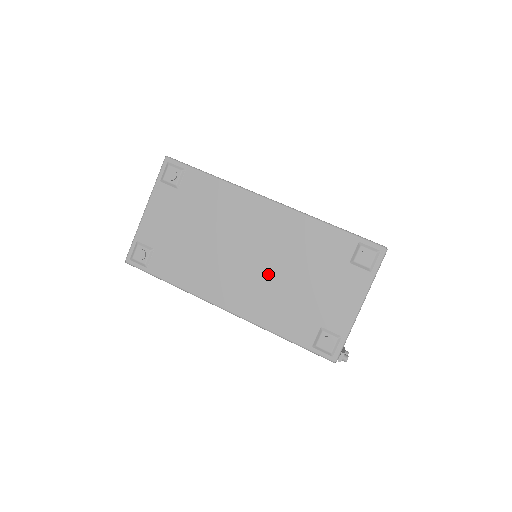
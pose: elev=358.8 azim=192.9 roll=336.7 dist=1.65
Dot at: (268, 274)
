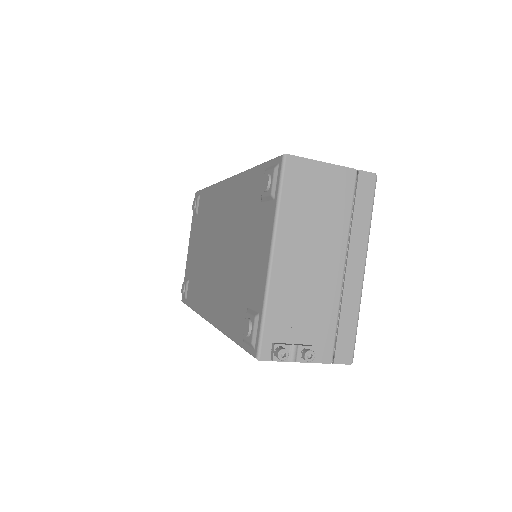
Dot at: (224, 262)
